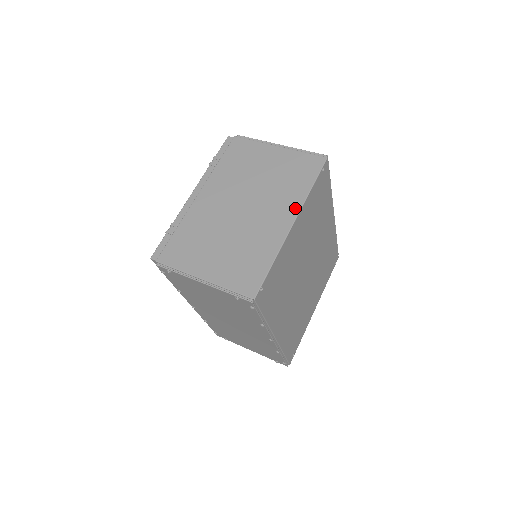
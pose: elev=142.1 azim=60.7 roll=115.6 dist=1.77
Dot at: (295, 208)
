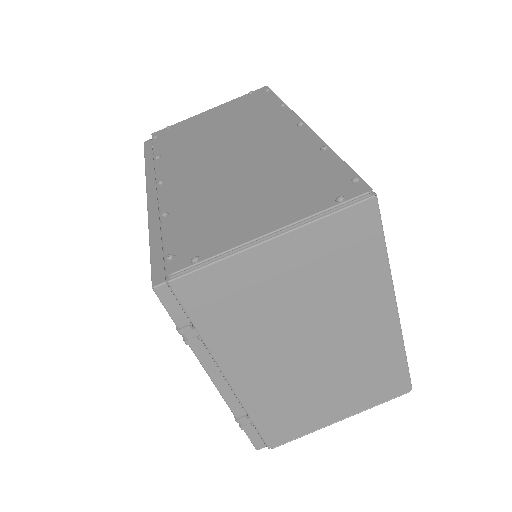
Dot at: (386, 296)
